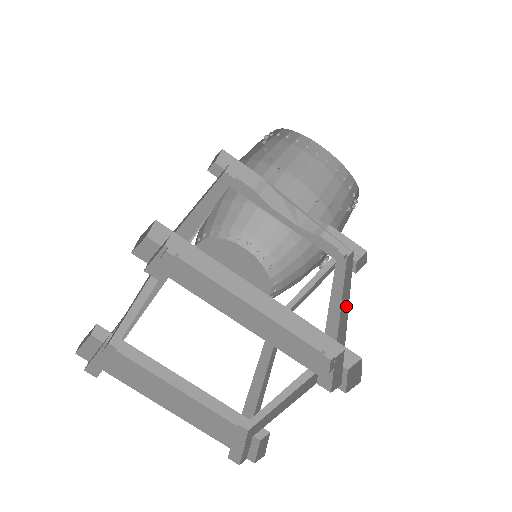
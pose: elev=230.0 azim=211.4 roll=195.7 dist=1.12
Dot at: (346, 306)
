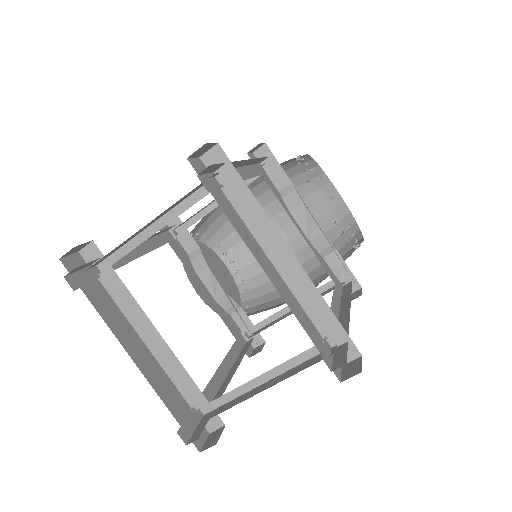
Dot at: (346, 314)
